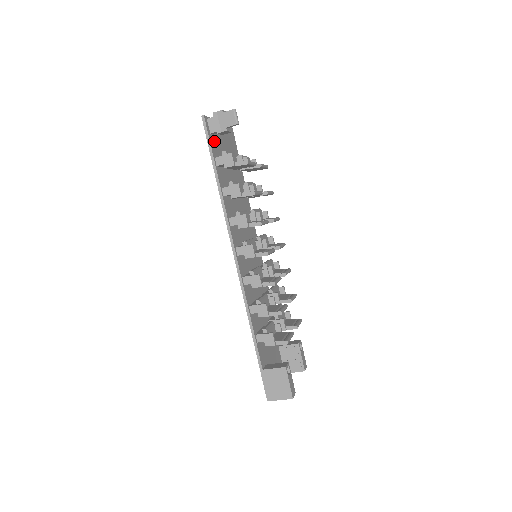
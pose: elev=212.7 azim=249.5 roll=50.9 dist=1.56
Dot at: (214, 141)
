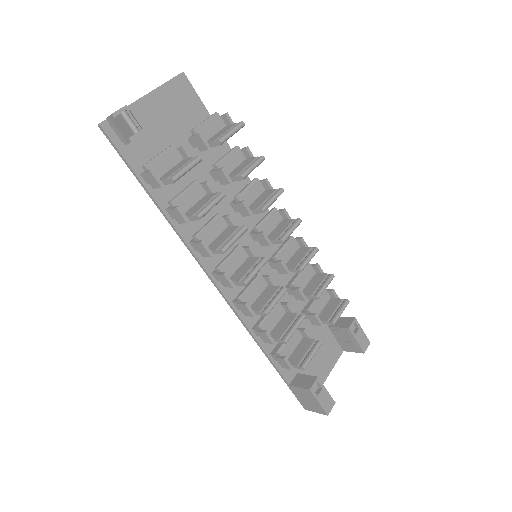
Dot at: (135, 145)
